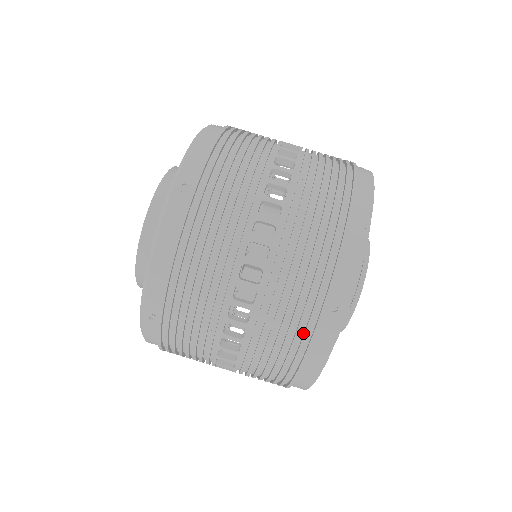
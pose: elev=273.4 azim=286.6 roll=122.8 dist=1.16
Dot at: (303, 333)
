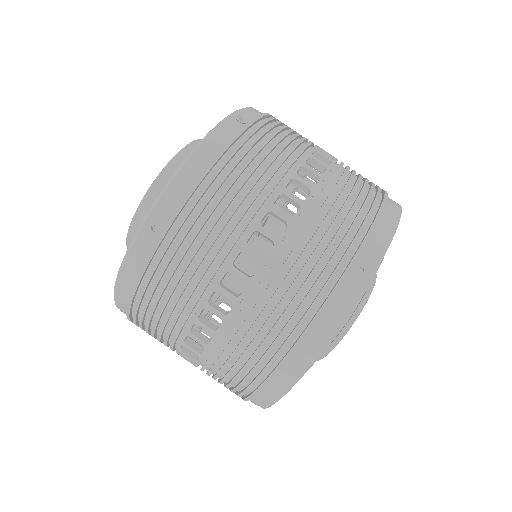
Dot at: (321, 288)
